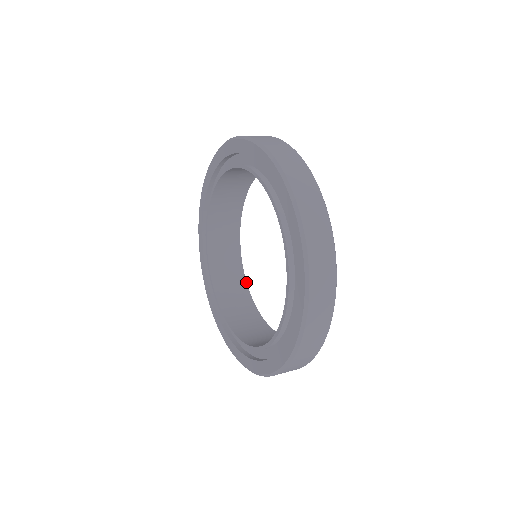
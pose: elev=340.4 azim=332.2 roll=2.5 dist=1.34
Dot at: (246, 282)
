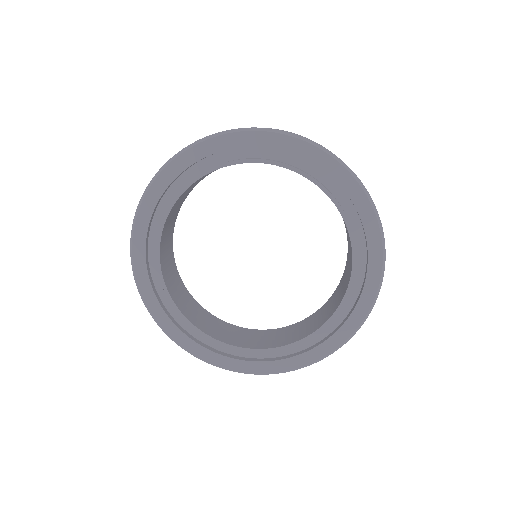
Dot at: (196, 301)
